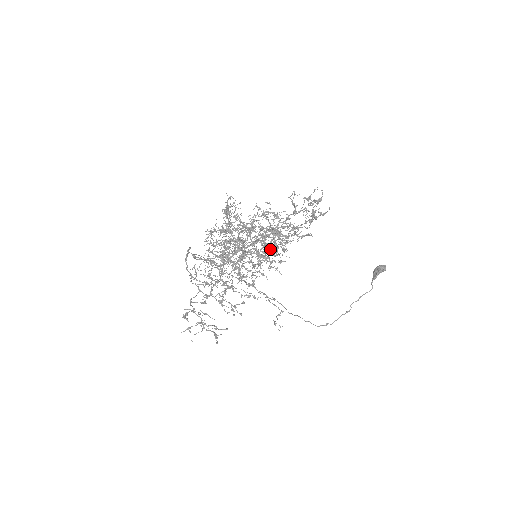
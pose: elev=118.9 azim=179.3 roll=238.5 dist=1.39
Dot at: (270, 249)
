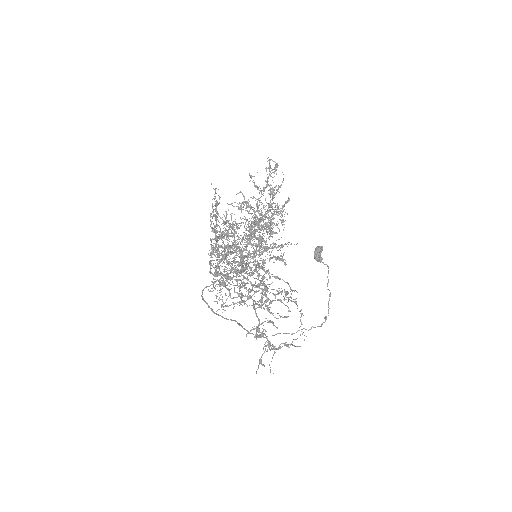
Dot at: (274, 224)
